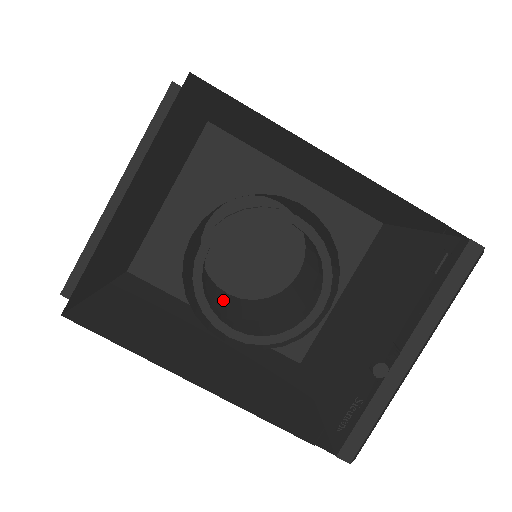
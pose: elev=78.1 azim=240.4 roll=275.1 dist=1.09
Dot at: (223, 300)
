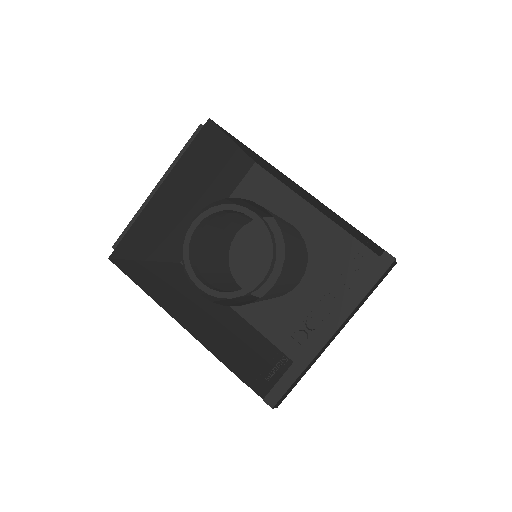
Dot at: (231, 288)
